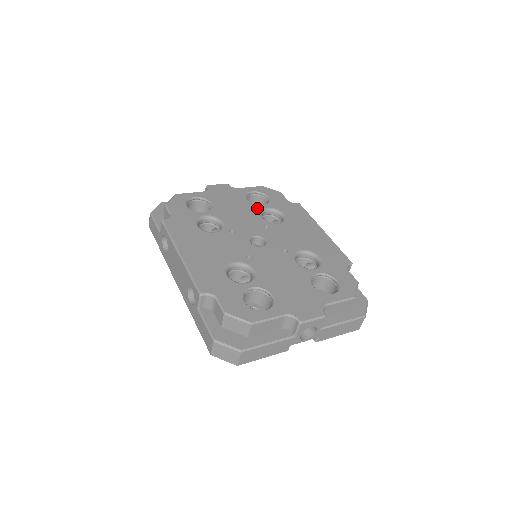
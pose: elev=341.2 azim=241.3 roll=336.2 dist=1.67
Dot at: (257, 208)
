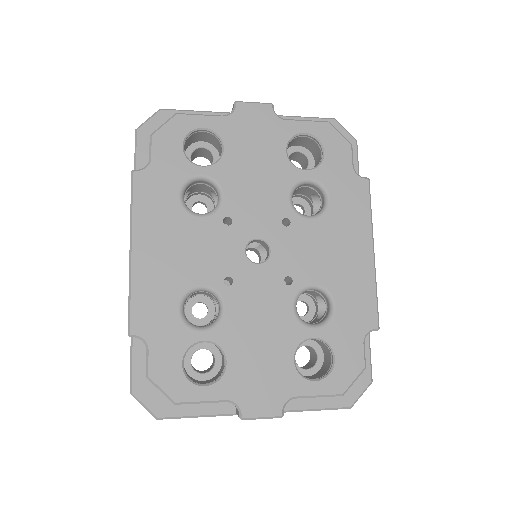
Dot at: (292, 176)
